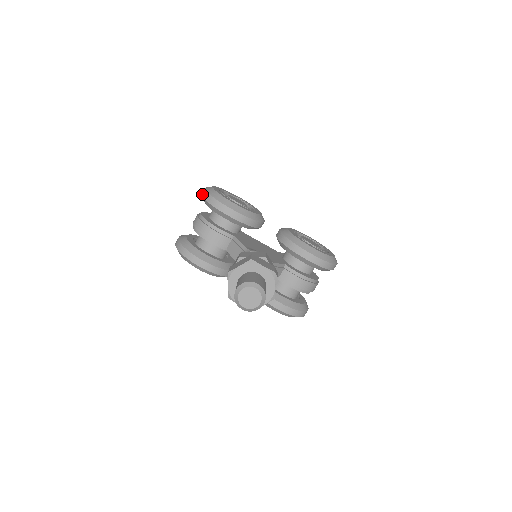
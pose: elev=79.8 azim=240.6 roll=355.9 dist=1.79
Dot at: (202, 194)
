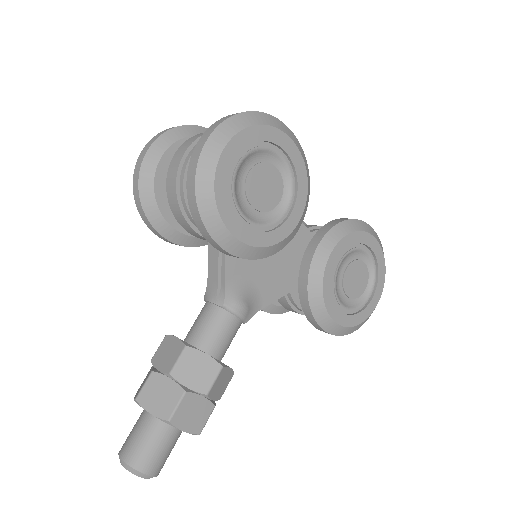
Dot at: (191, 161)
